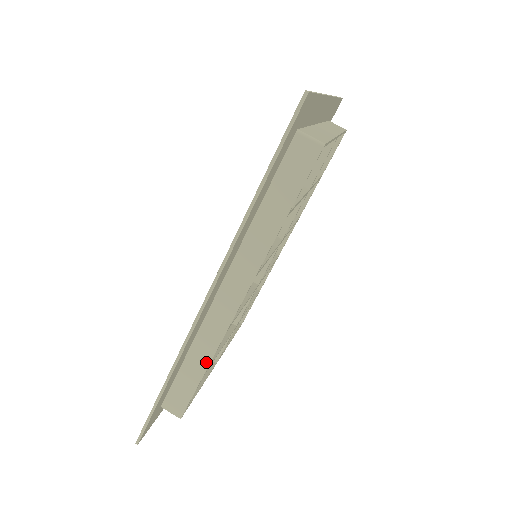
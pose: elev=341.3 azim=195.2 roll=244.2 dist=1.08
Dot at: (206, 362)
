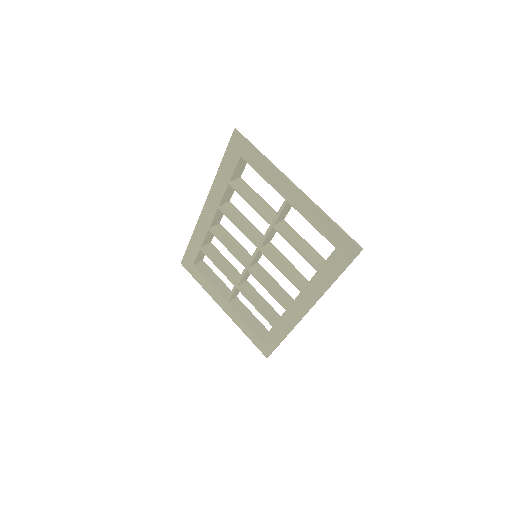
Dot at: occluded
